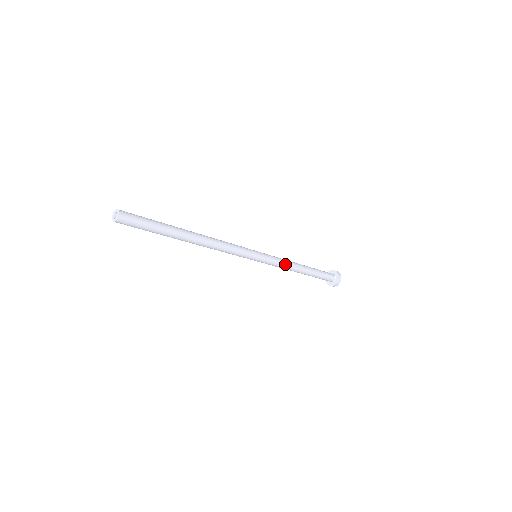
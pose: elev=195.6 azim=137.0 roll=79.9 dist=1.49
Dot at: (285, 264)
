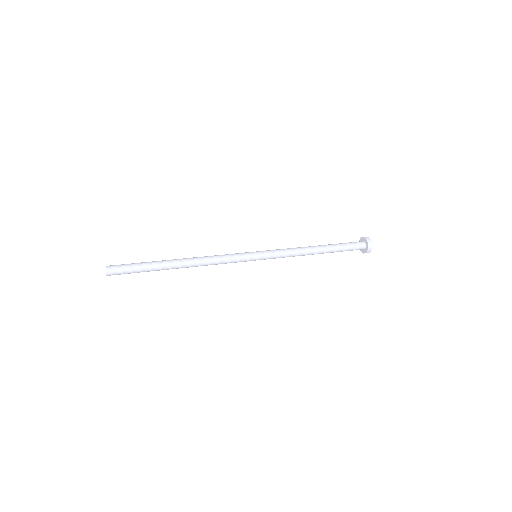
Dot at: occluded
